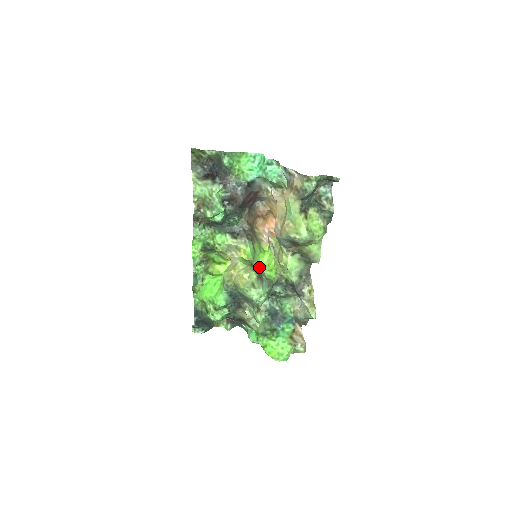
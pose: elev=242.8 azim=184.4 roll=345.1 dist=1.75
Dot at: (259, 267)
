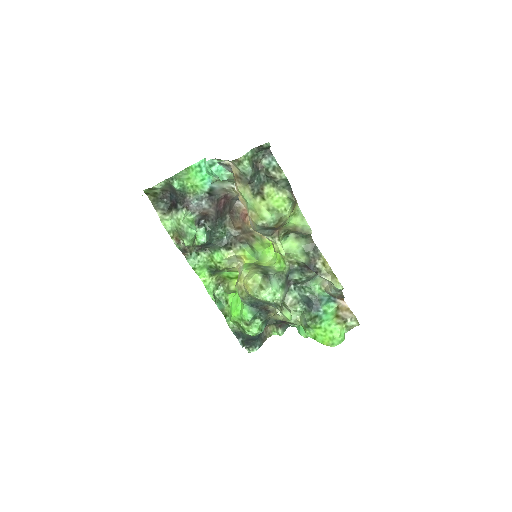
Dot at: (268, 264)
